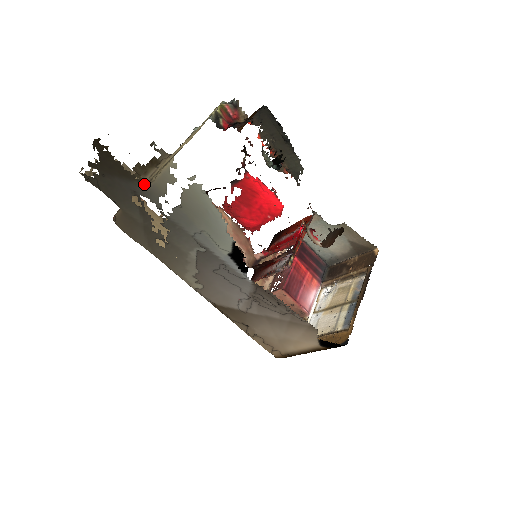
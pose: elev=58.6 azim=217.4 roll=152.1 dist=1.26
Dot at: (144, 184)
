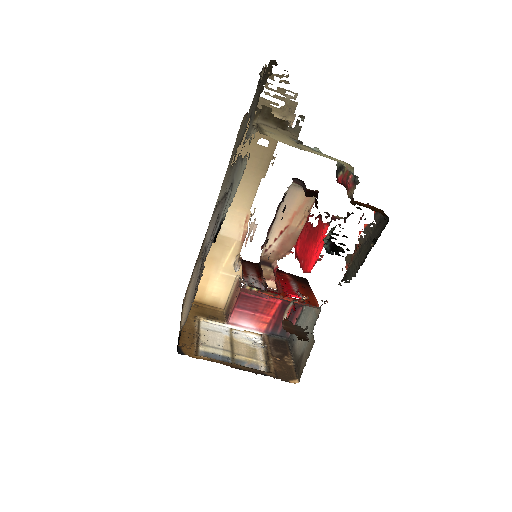
Dot at: (253, 120)
